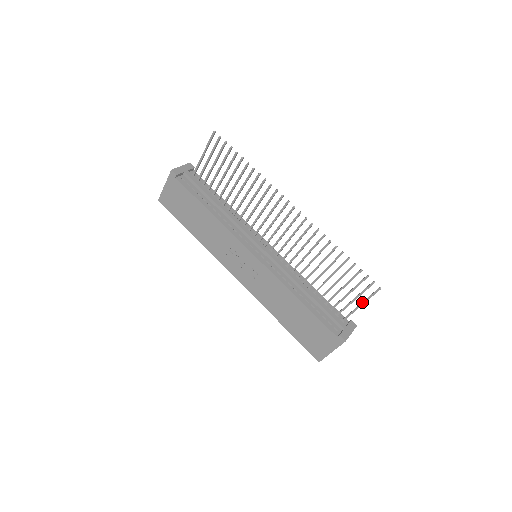
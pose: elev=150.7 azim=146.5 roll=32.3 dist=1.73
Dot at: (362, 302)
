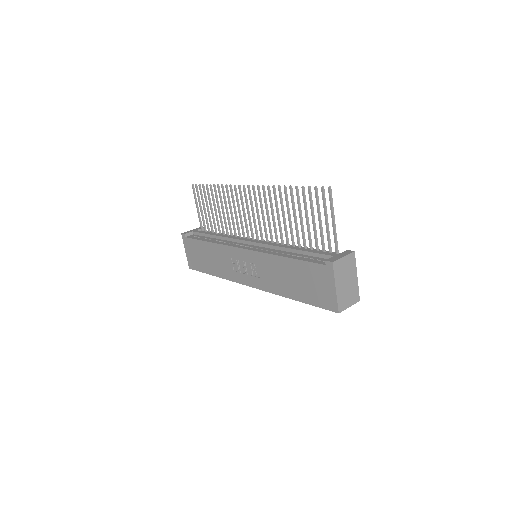
Dot at: (331, 217)
